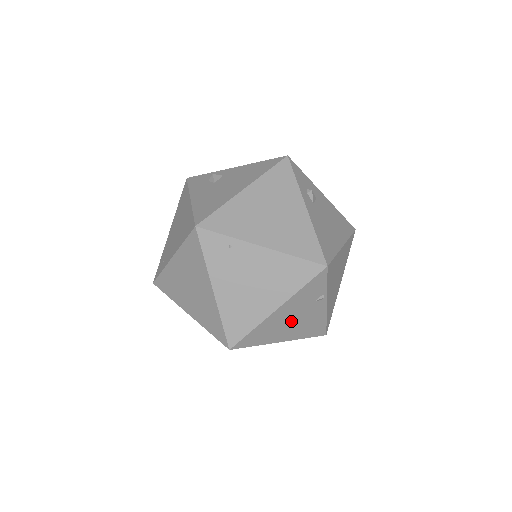
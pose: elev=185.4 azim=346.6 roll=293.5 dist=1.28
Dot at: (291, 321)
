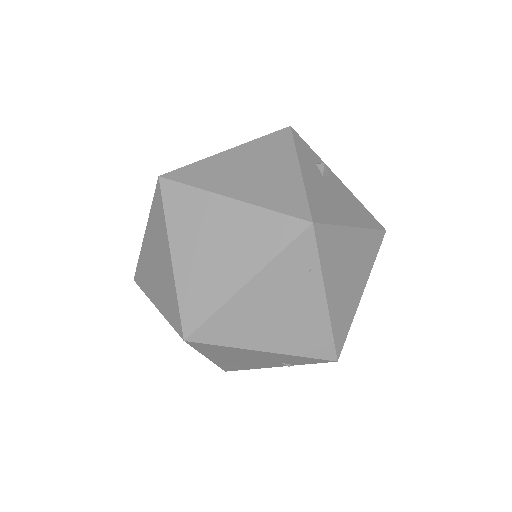
Dot at: (245, 358)
